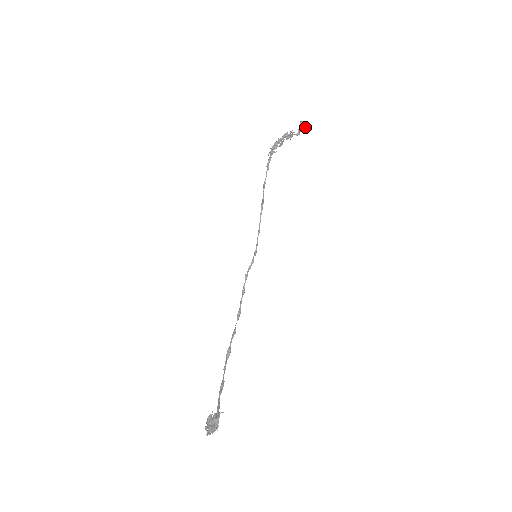
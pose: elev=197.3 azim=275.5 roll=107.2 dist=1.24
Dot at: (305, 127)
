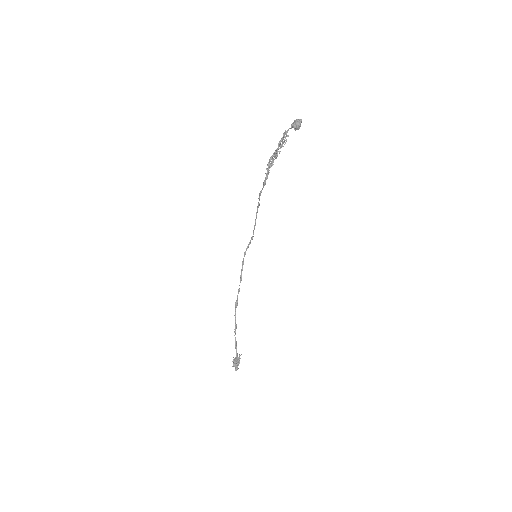
Dot at: occluded
